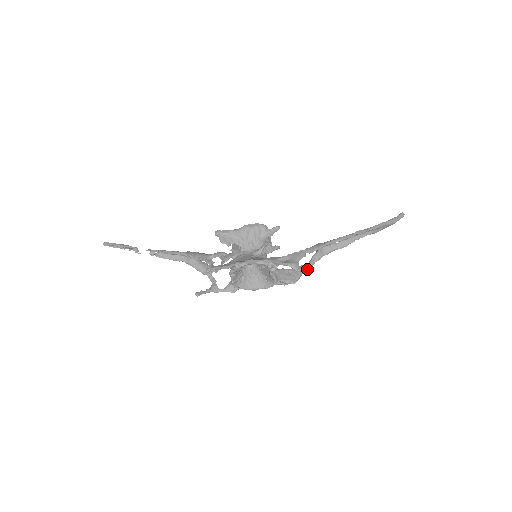
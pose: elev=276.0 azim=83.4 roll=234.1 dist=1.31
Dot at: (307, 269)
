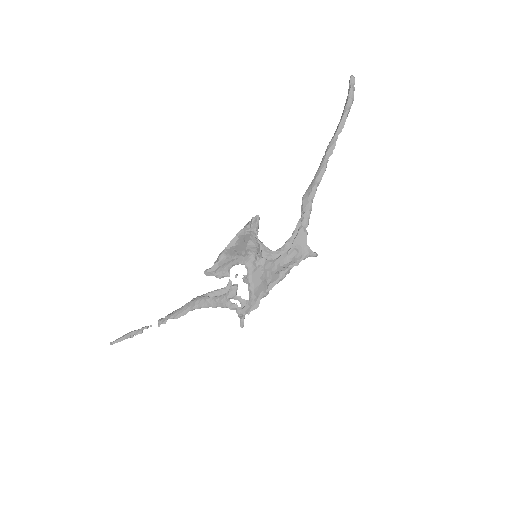
Dot at: occluded
